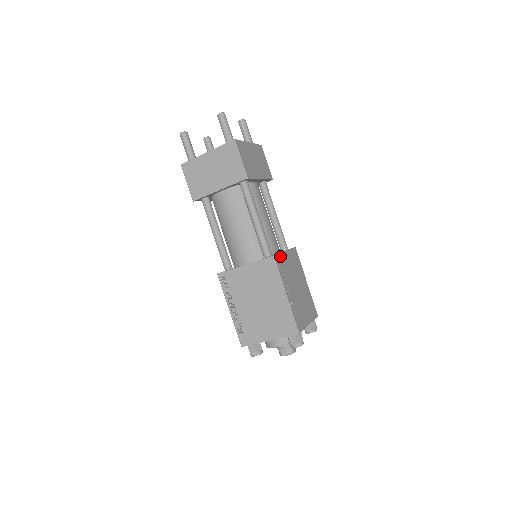
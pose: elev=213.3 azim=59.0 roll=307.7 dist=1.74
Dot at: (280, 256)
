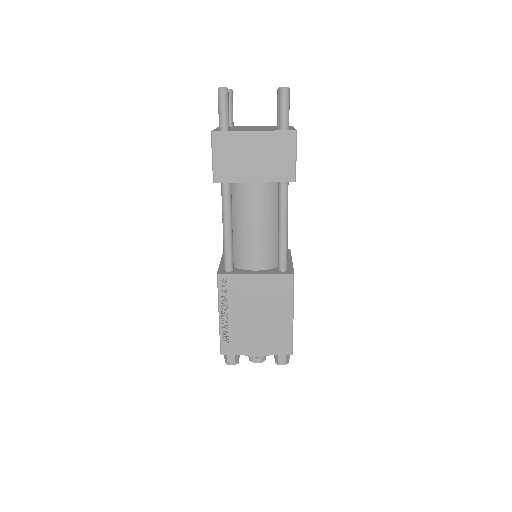
Dot at: occluded
